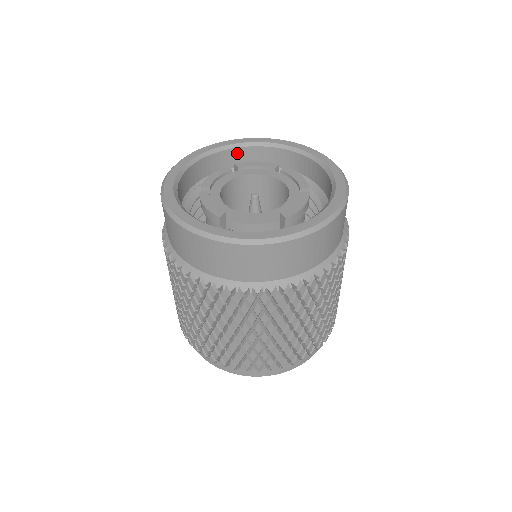
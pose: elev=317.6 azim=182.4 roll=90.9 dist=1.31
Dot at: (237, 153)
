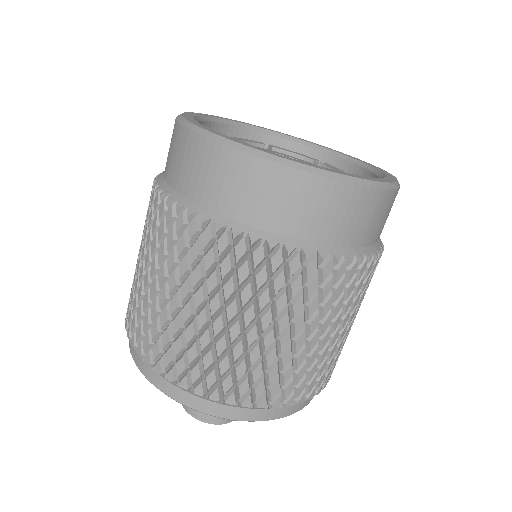
Dot at: (275, 143)
